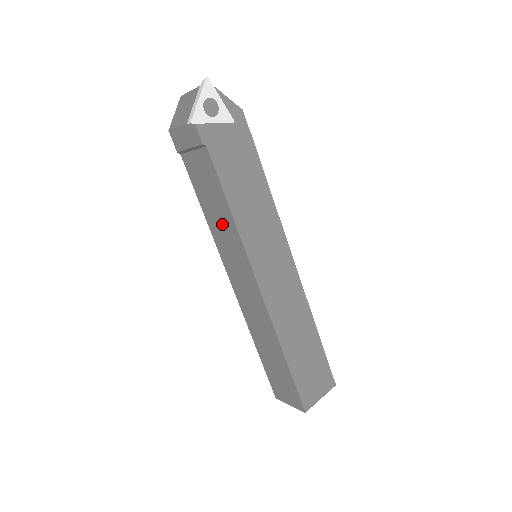
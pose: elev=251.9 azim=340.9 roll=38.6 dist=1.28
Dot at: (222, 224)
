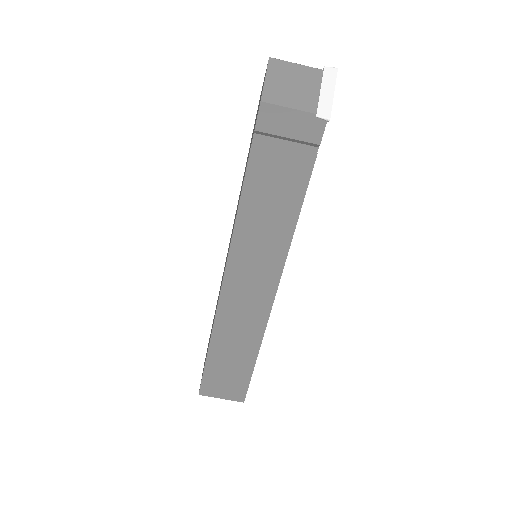
Dot at: (268, 226)
